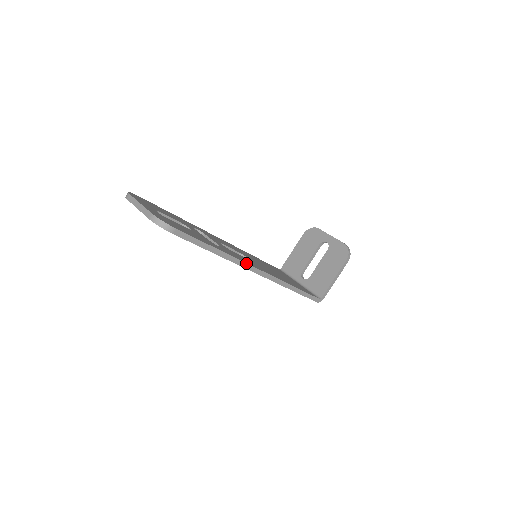
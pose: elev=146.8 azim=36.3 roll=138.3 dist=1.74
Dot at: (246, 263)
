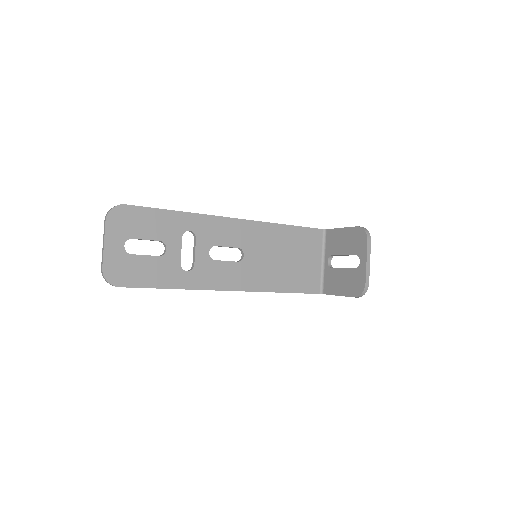
Dot at: occluded
